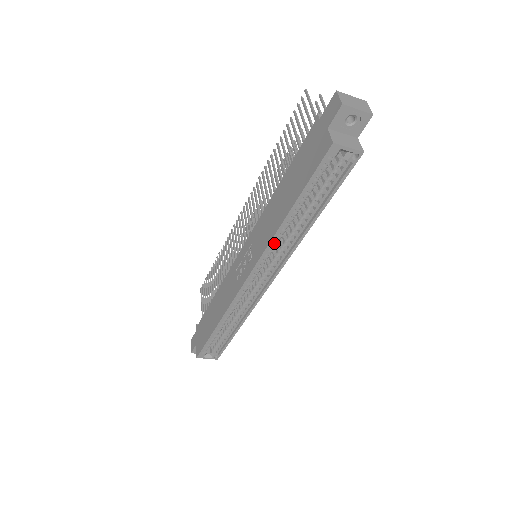
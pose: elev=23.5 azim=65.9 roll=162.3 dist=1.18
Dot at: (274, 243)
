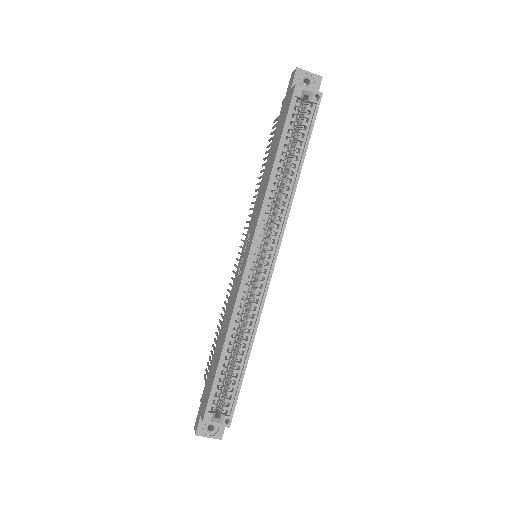
Dot at: (268, 205)
